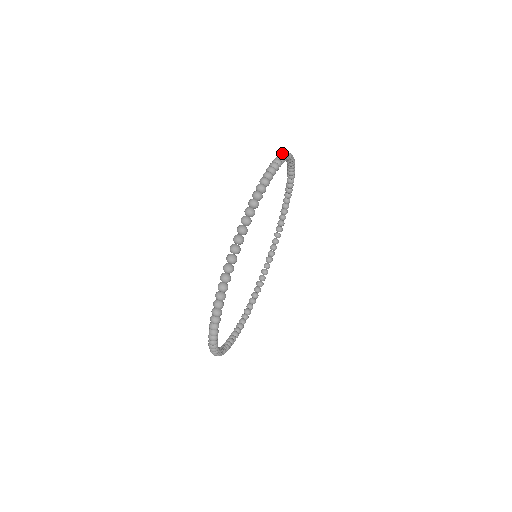
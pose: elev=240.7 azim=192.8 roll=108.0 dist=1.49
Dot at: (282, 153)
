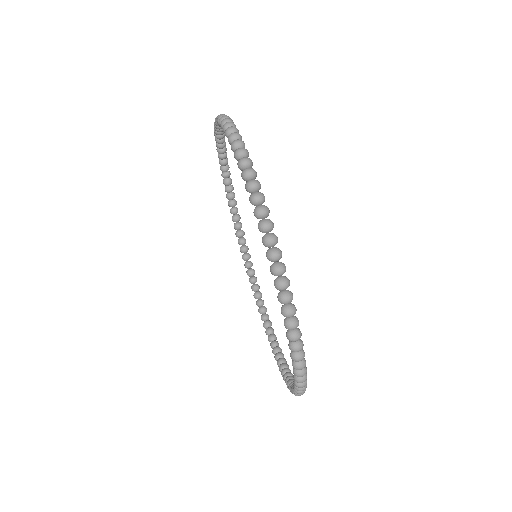
Dot at: (238, 154)
